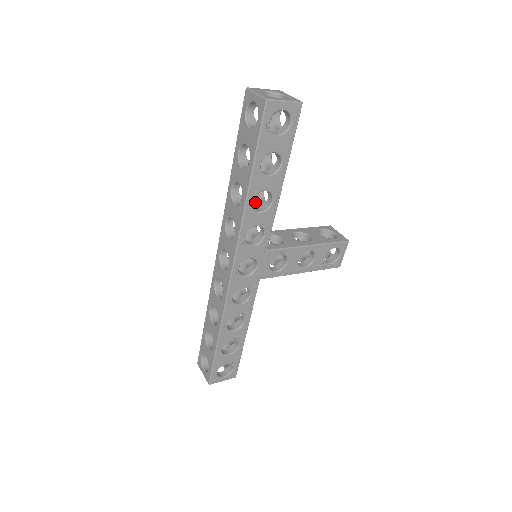
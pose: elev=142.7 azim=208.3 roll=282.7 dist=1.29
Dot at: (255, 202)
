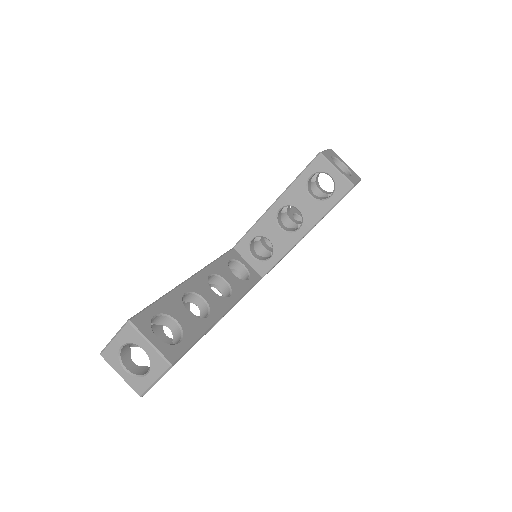
Dot at: (214, 282)
